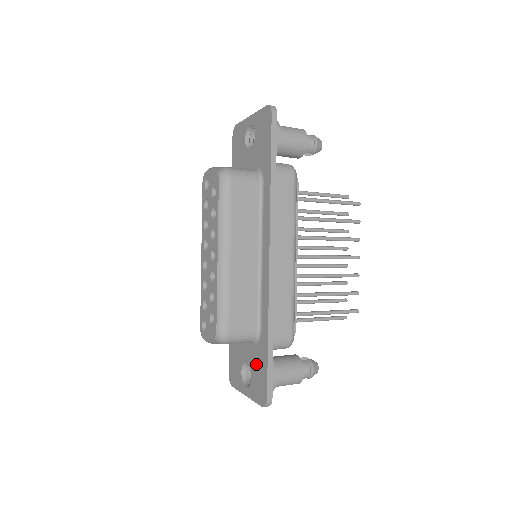
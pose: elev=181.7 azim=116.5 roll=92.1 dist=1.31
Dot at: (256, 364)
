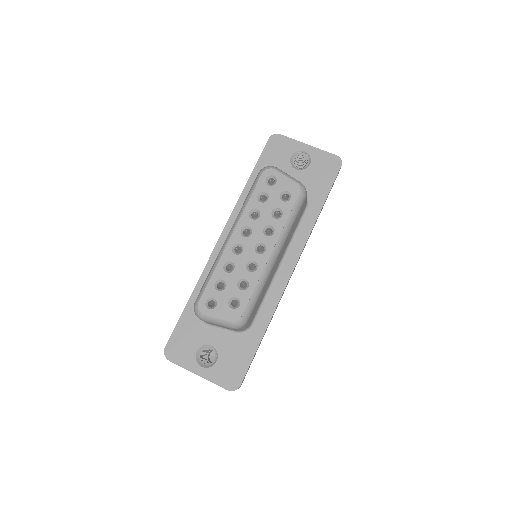
Dot at: (232, 351)
